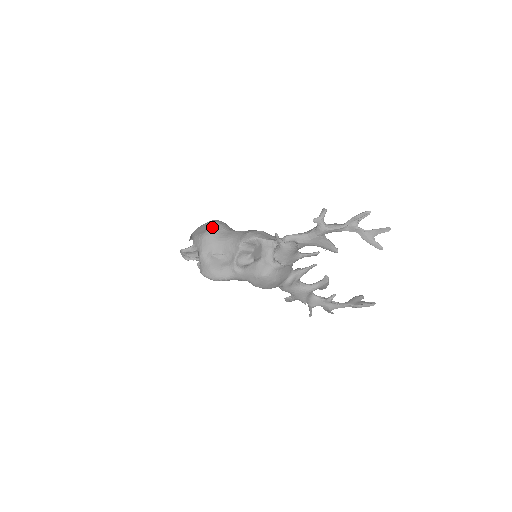
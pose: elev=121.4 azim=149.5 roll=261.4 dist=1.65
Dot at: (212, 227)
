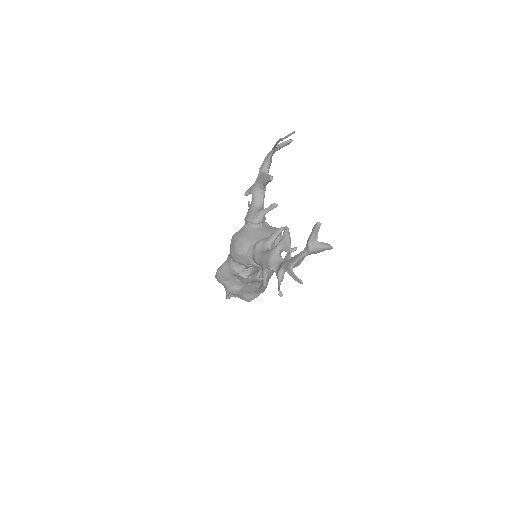
Dot at: occluded
